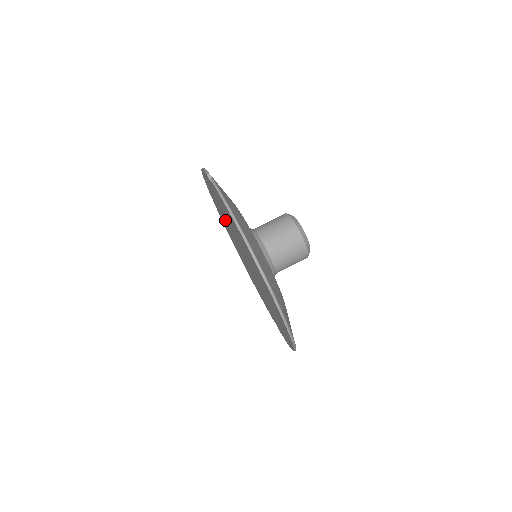
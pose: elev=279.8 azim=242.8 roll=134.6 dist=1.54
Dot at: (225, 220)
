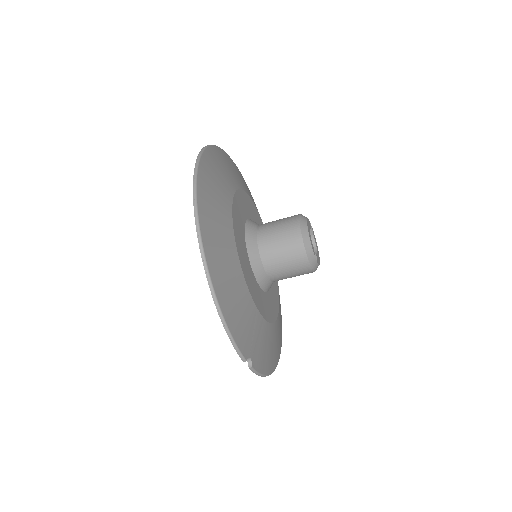
Dot at: occluded
